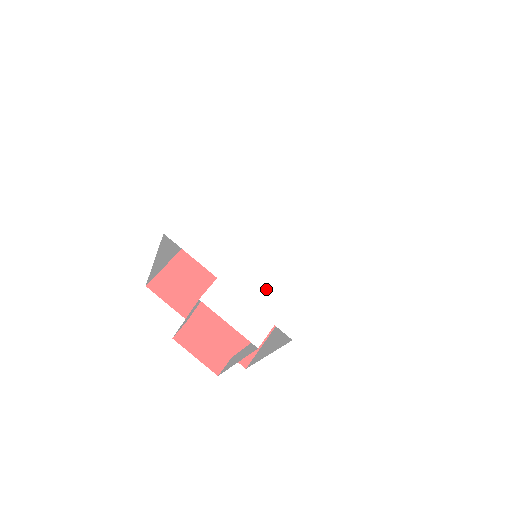
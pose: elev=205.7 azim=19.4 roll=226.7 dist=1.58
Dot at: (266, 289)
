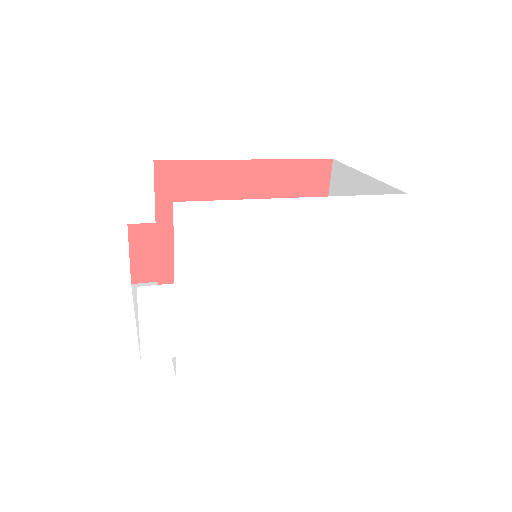
Dot at: (205, 326)
